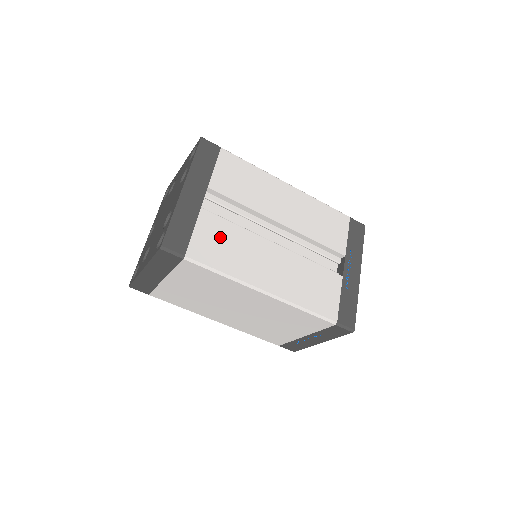
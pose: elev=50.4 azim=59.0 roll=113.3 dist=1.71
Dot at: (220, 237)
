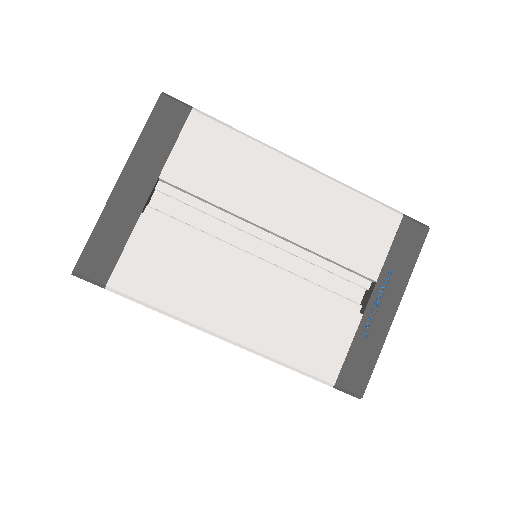
Dot at: (165, 256)
